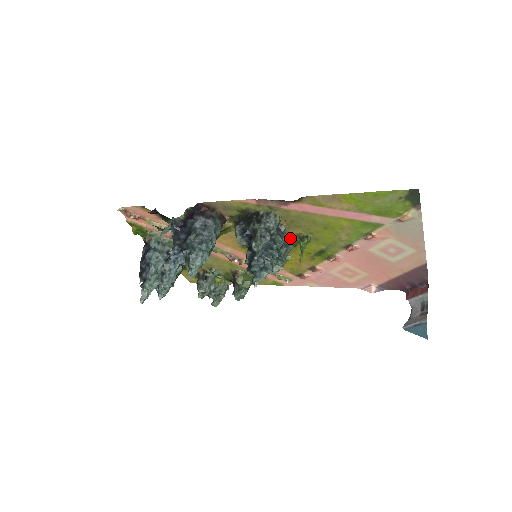
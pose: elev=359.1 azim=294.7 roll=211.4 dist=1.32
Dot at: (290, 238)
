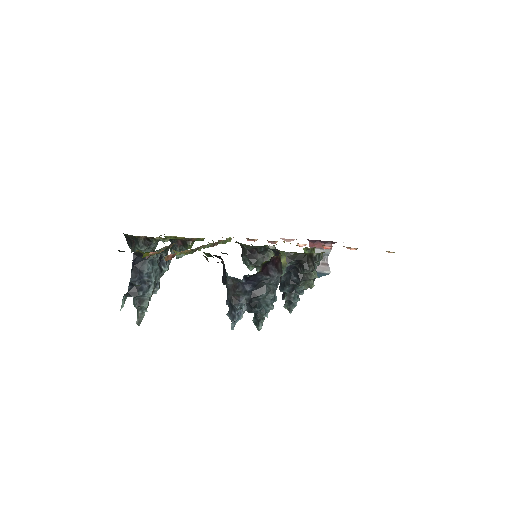
Dot at: occluded
